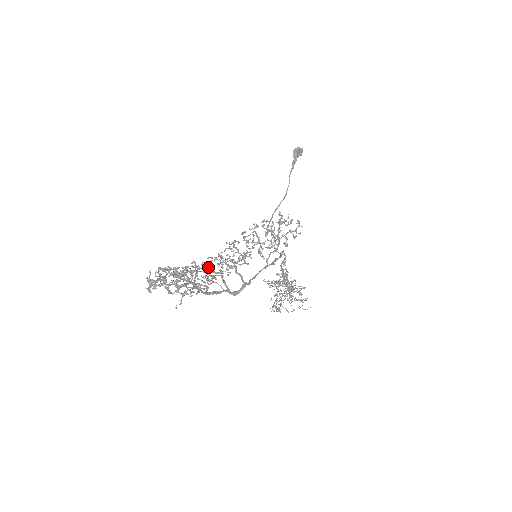
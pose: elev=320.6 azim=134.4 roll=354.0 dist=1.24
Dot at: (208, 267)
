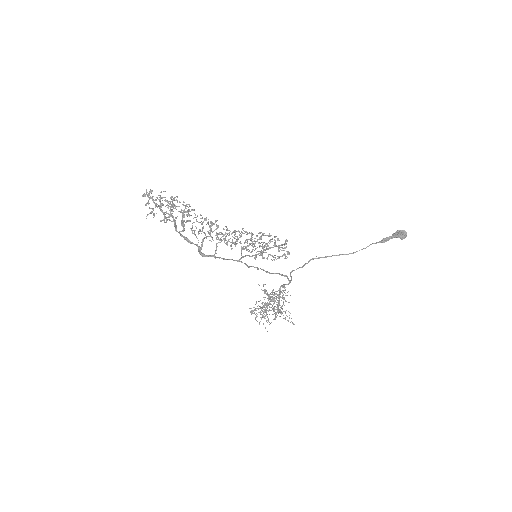
Dot at: occluded
